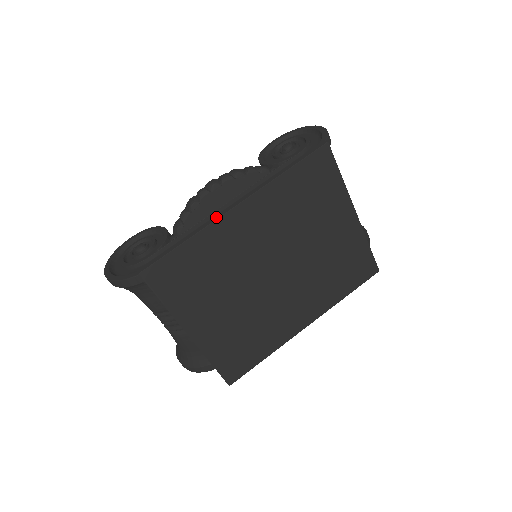
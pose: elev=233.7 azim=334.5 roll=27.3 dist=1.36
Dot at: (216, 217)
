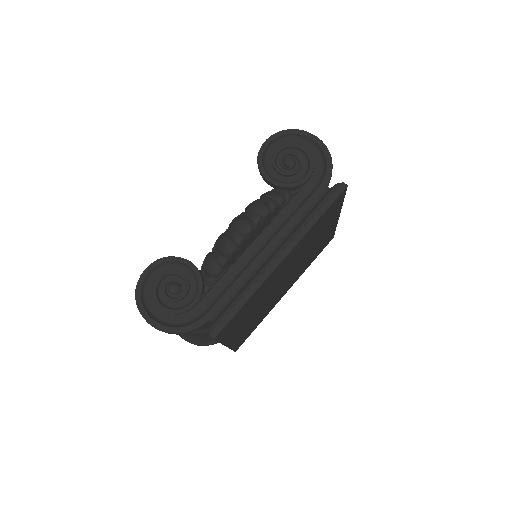
Dot at: (267, 273)
